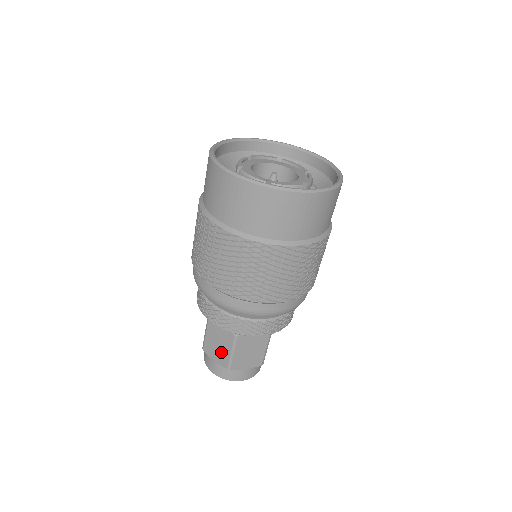
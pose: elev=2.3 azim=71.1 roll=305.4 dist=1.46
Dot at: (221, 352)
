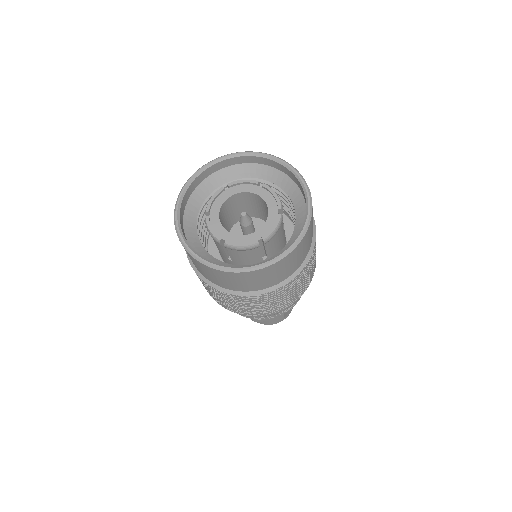
Dot at: occluded
